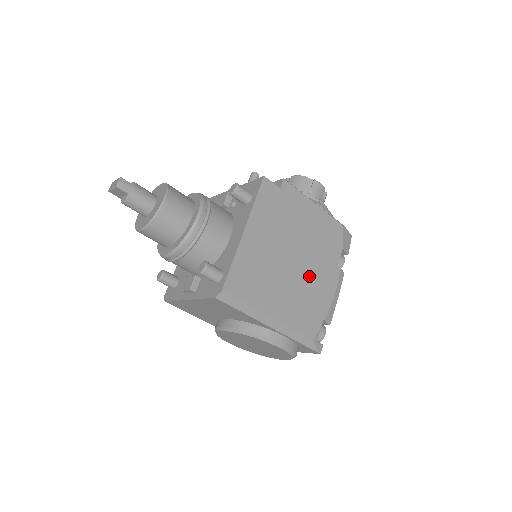
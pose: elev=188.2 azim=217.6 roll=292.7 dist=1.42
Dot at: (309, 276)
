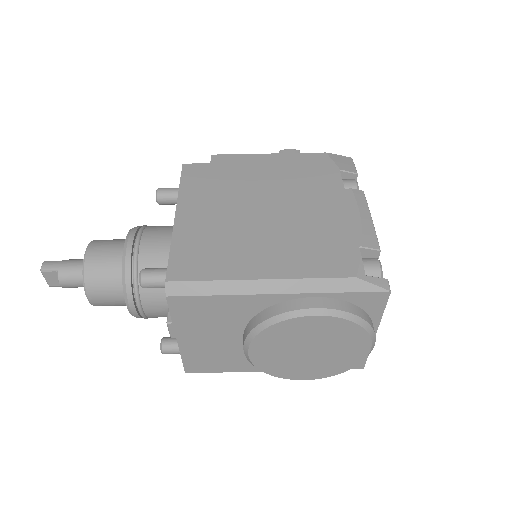
Dot at: (302, 215)
